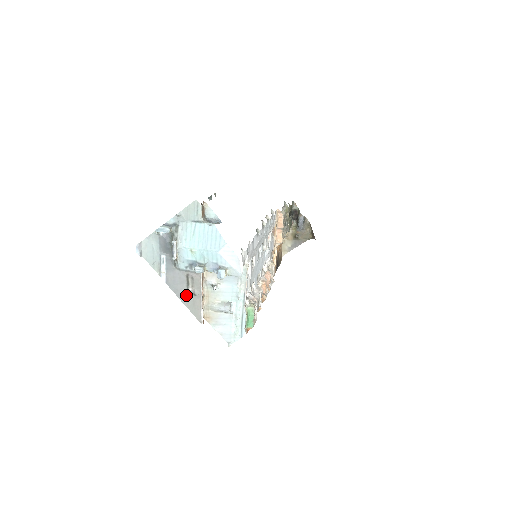
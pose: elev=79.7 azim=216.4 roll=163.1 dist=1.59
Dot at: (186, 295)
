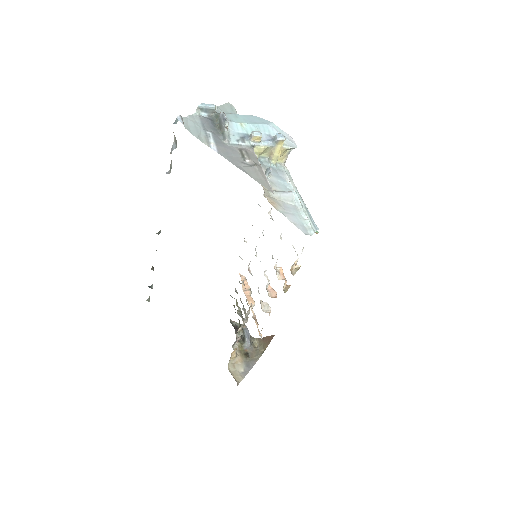
Dot at: (245, 166)
